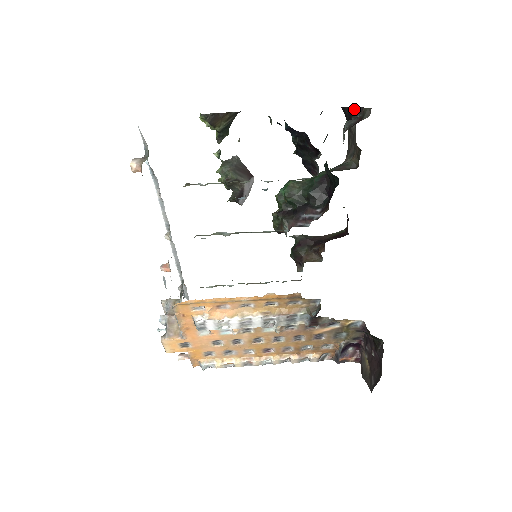
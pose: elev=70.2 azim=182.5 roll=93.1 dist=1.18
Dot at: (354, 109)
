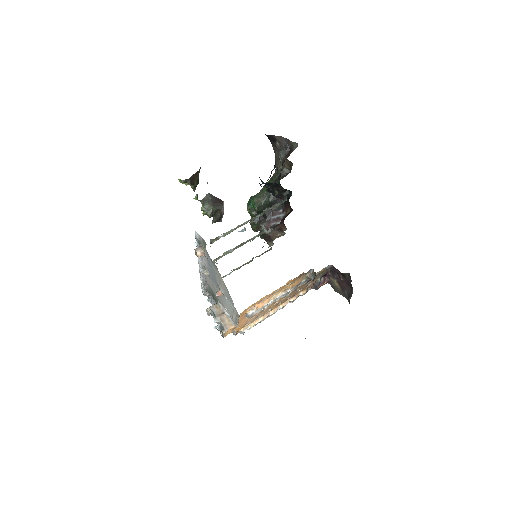
Dot at: (278, 137)
